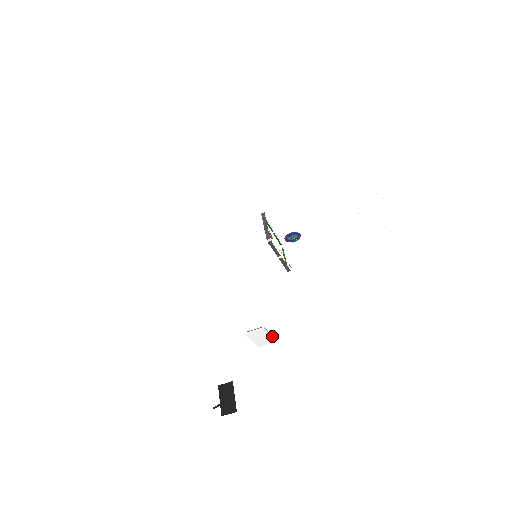
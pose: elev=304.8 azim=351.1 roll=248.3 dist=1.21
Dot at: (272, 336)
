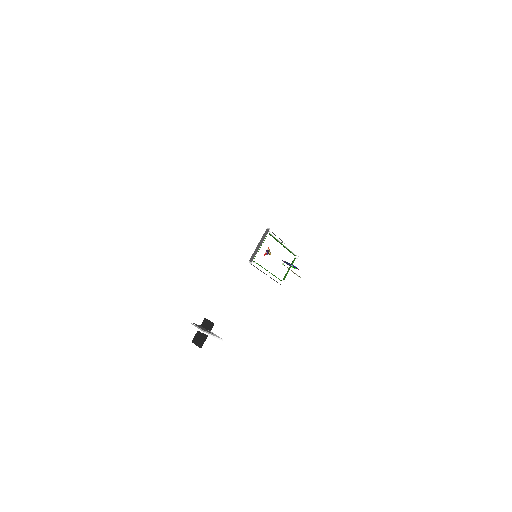
Dot at: (215, 337)
